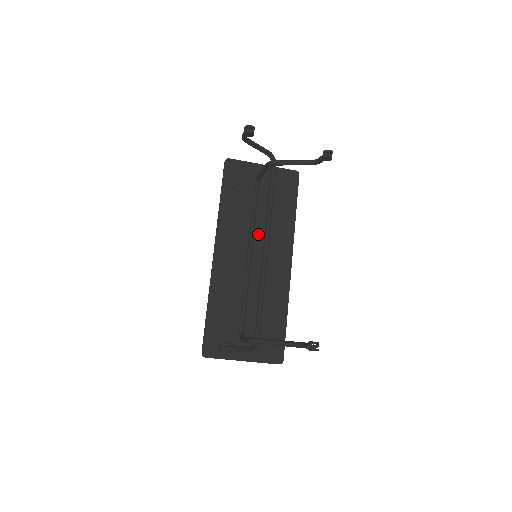
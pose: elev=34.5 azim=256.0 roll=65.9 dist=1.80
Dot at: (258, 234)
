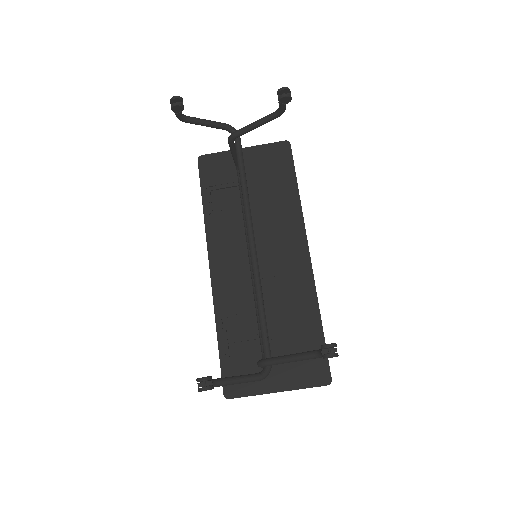
Dot at: (257, 230)
